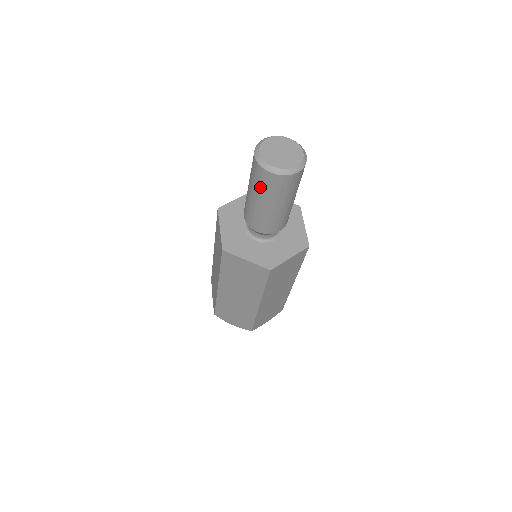
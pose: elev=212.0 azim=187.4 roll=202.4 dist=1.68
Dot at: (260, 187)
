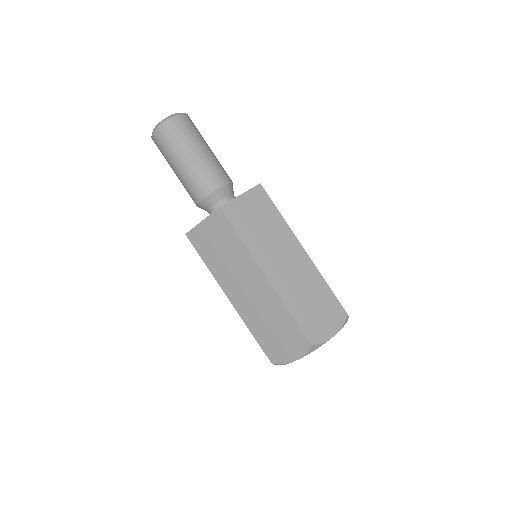
Dot at: (166, 152)
